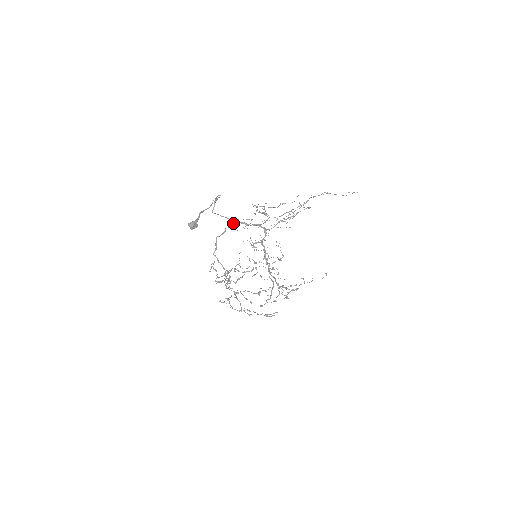
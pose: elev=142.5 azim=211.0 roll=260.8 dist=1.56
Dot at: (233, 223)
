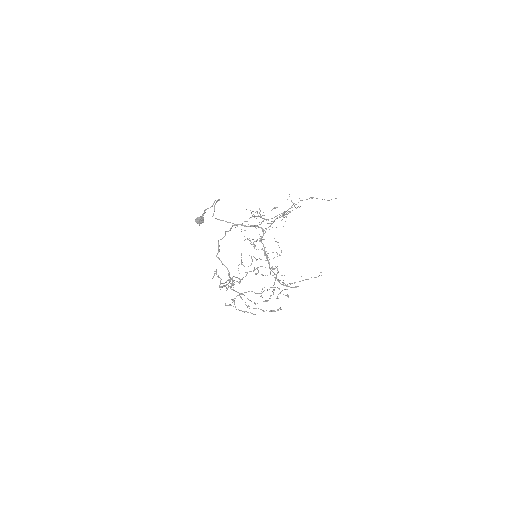
Dot at: (232, 226)
